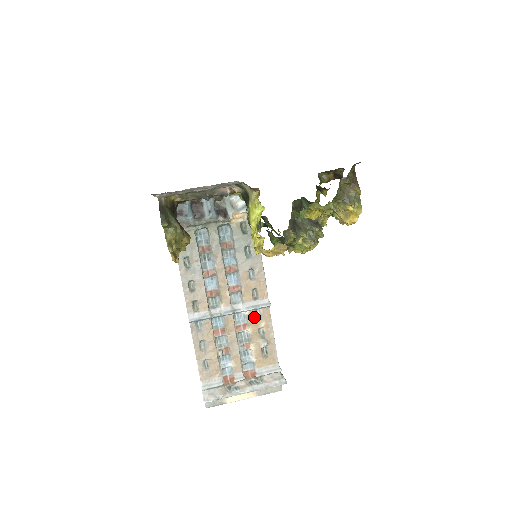
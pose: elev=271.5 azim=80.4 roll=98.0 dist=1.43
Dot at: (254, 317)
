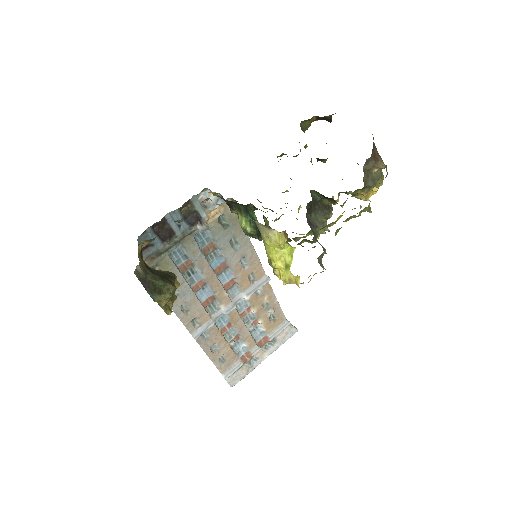
Dot at: (256, 297)
